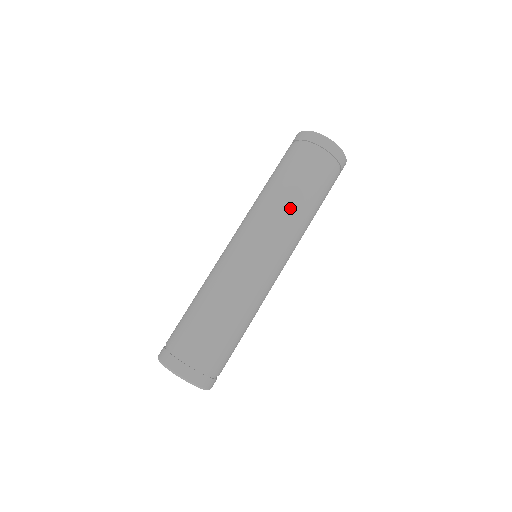
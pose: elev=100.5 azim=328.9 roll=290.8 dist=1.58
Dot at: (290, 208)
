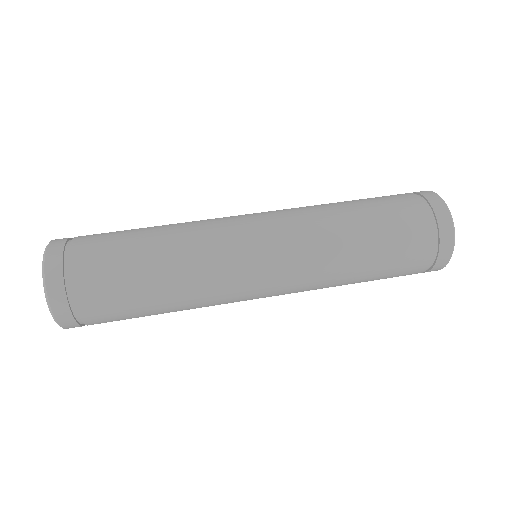
Dot at: (324, 205)
